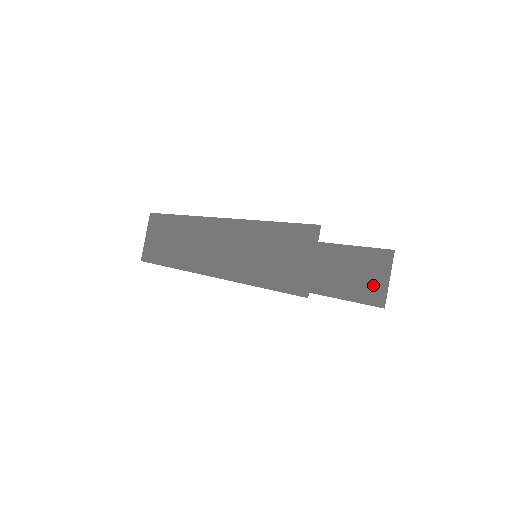
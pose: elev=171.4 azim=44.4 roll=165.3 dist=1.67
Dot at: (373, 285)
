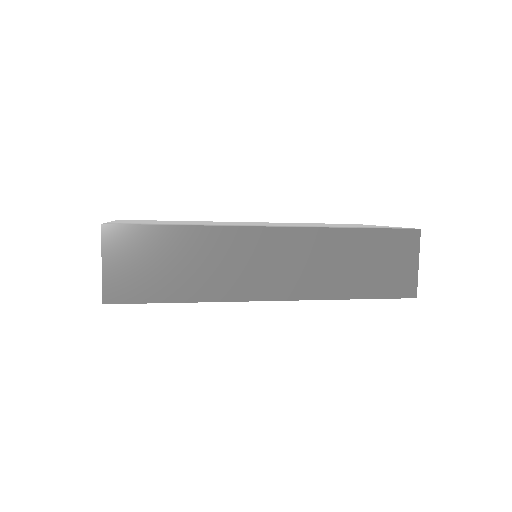
Dot at: occluded
